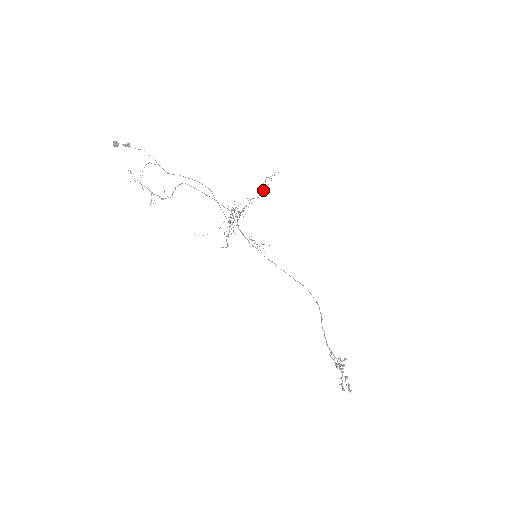
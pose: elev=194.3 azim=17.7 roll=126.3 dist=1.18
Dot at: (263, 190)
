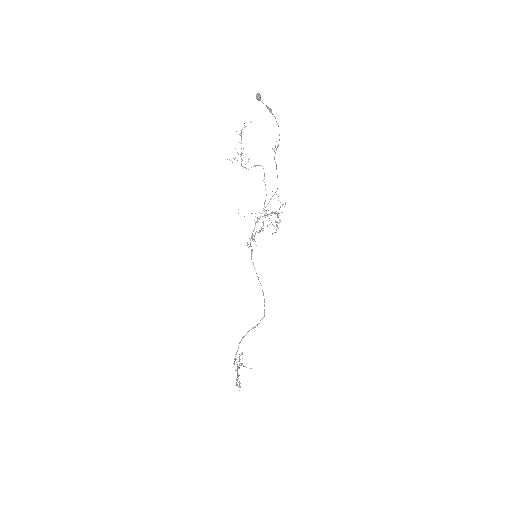
Dot at: (280, 207)
